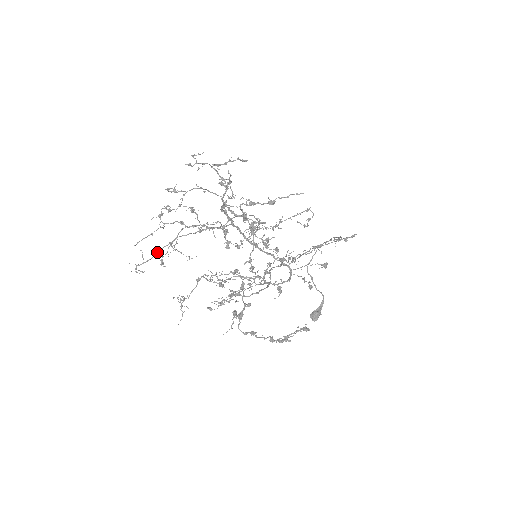
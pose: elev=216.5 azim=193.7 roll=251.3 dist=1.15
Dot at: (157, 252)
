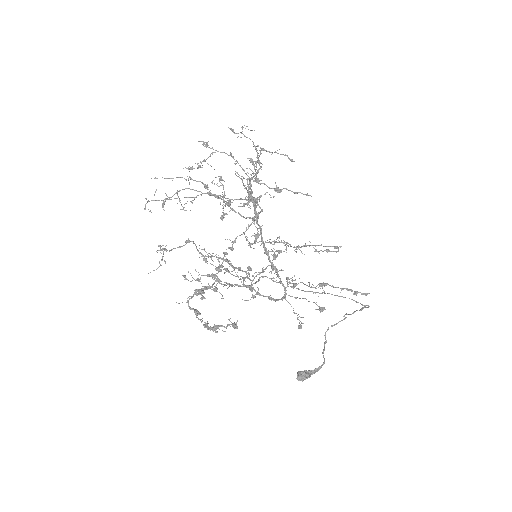
Dot at: (169, 198)
